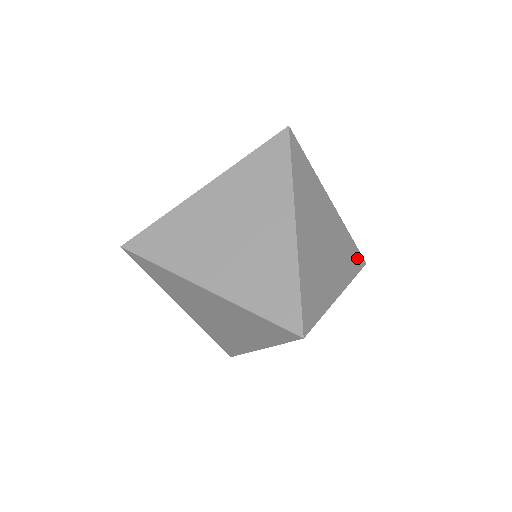
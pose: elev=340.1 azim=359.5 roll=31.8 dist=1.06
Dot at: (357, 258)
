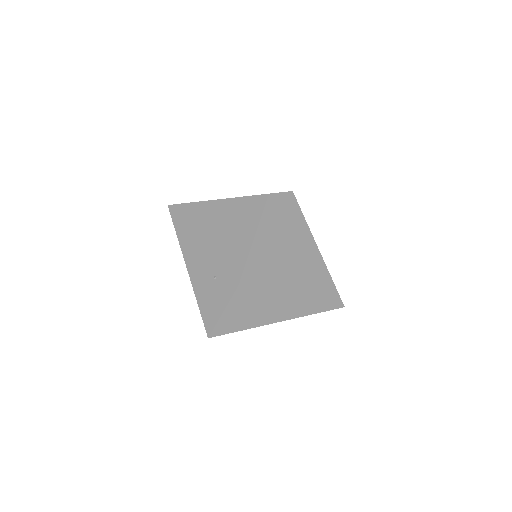
Dot at: occluded
